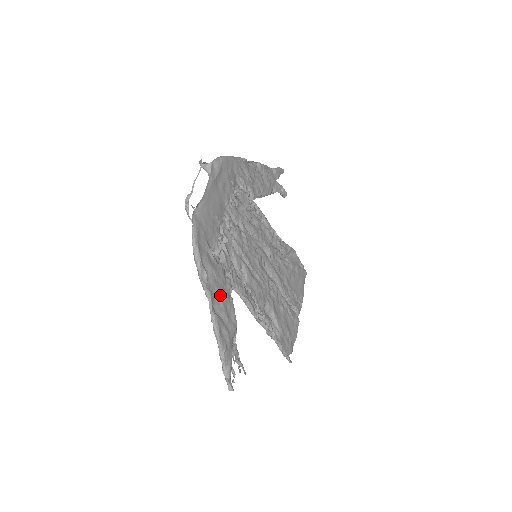
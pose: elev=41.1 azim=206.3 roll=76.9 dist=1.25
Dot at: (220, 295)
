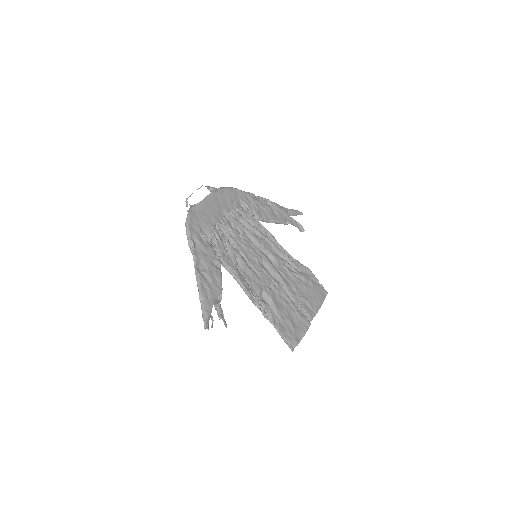
Dot at: (207, 263)
